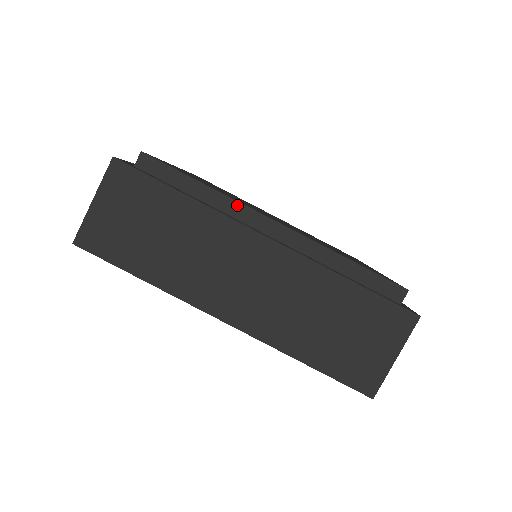
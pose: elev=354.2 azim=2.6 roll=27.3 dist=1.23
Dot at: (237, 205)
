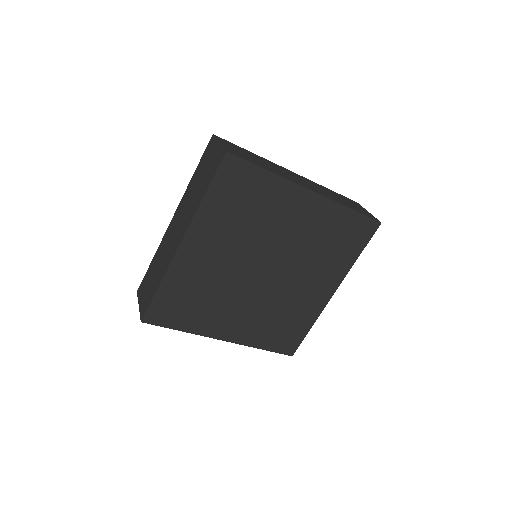
Dot at: occluded
